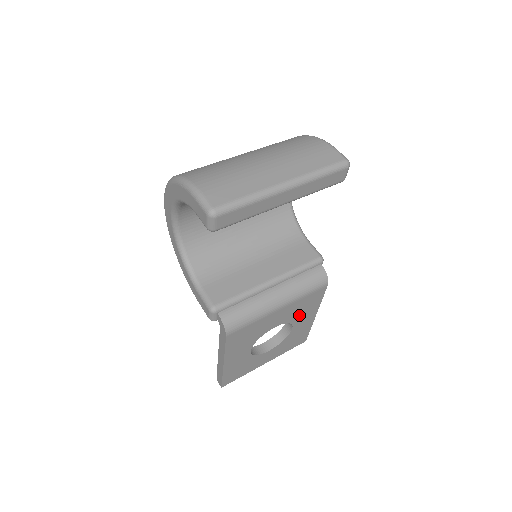
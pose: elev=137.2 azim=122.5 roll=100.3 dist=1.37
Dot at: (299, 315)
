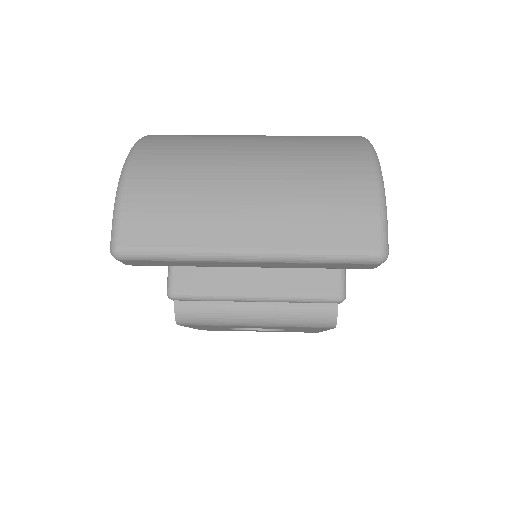
Dot at: occluded
